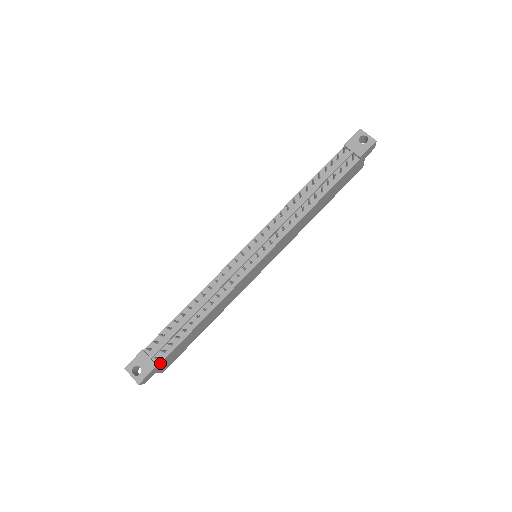
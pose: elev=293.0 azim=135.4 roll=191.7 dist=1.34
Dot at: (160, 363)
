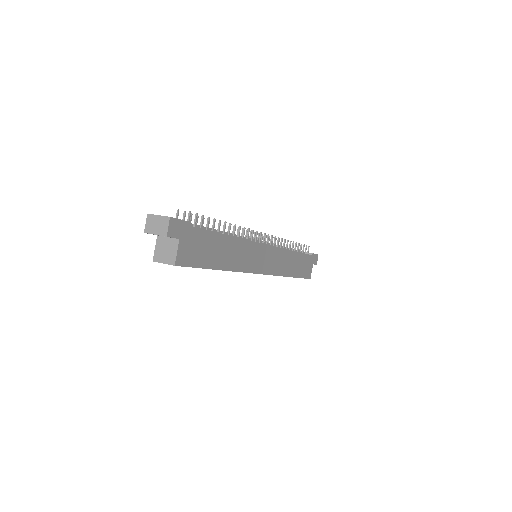
Dot at: (191, 227)
